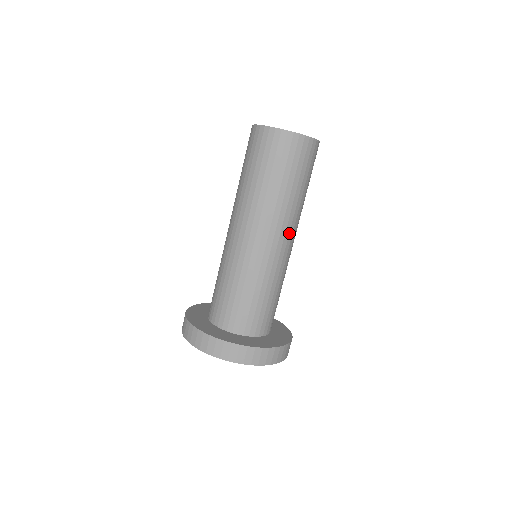
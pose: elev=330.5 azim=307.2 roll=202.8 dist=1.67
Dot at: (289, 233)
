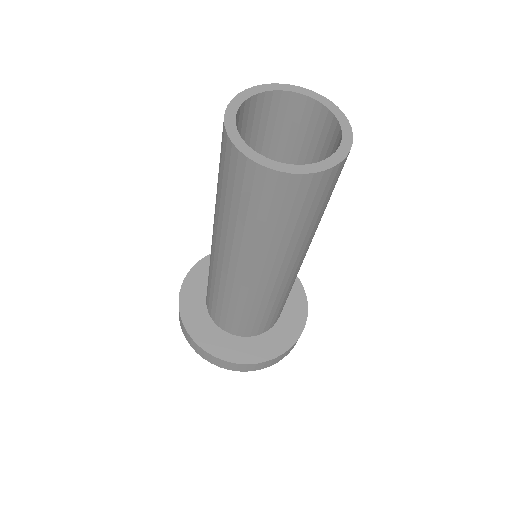
Dot at: (279, 270)
